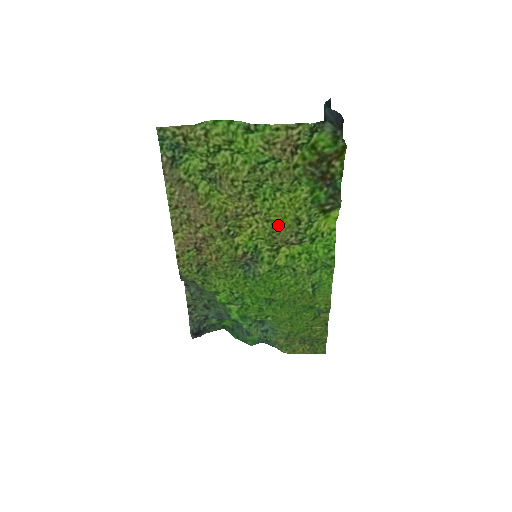
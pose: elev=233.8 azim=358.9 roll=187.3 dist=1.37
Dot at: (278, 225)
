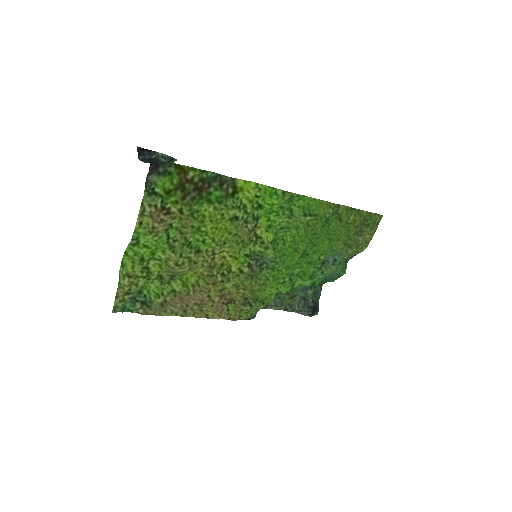
Dot at: (231, 236)
